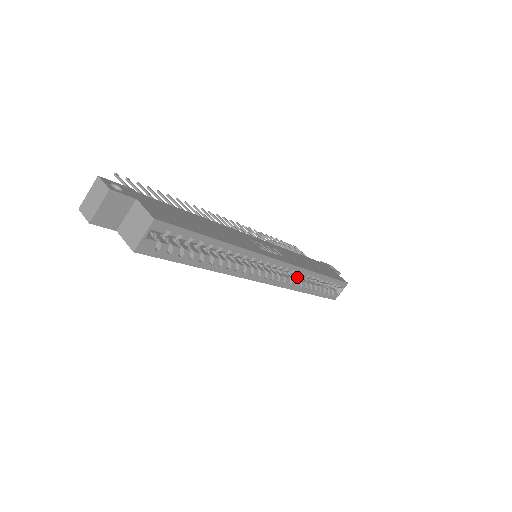
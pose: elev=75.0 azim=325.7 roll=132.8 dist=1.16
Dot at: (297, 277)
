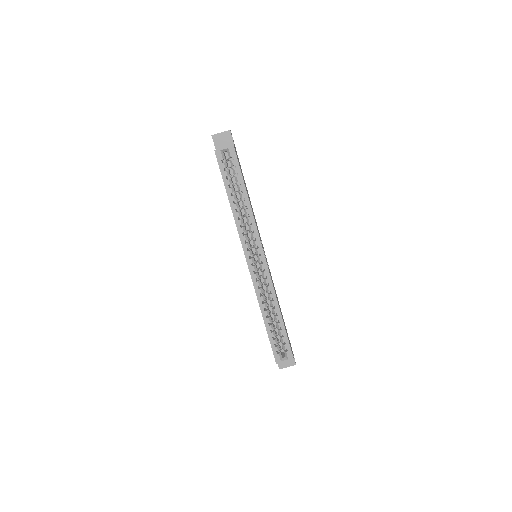
Dot at: (266, 298)
